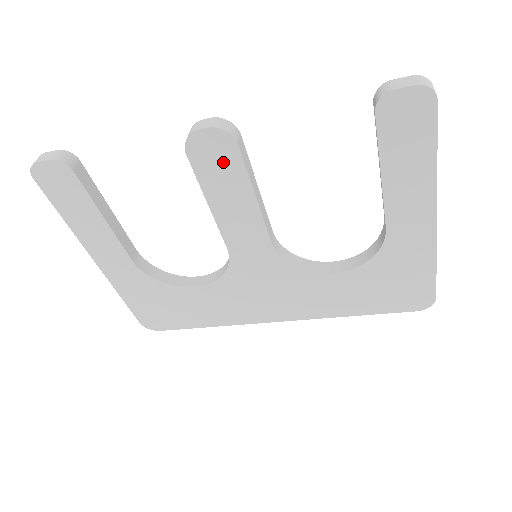
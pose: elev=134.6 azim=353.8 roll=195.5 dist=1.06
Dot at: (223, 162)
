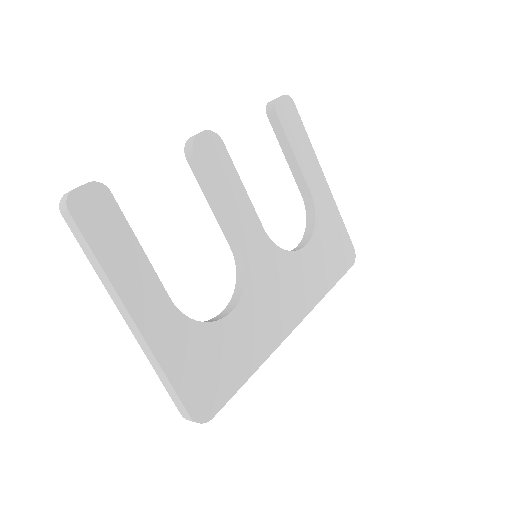
Dot at: (218, 158)
